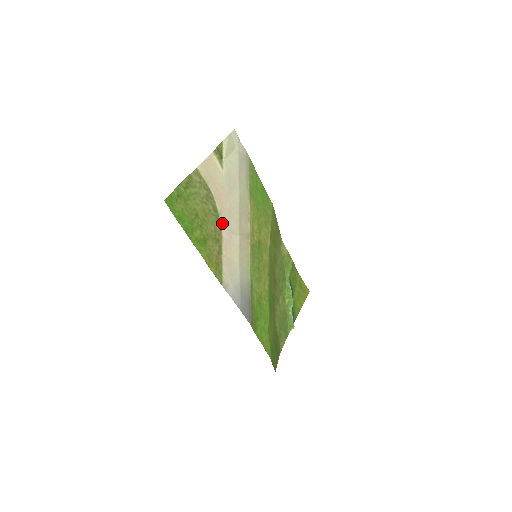
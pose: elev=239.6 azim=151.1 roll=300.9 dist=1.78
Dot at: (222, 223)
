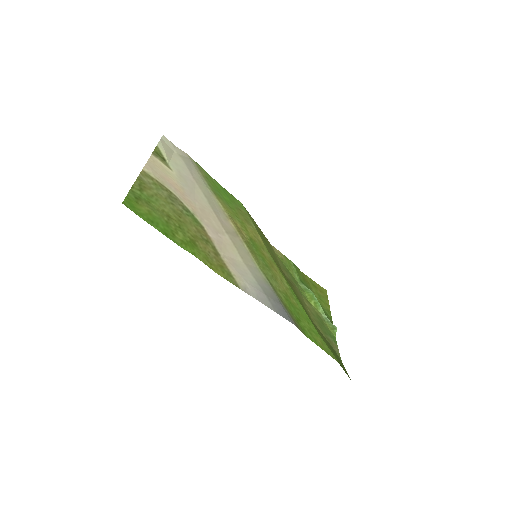
Dot at: (201, 223)
